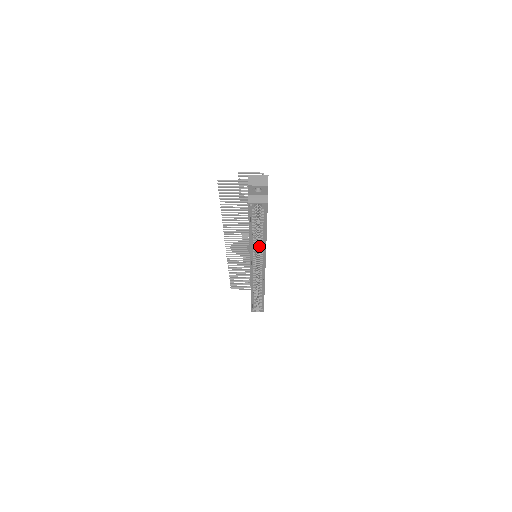
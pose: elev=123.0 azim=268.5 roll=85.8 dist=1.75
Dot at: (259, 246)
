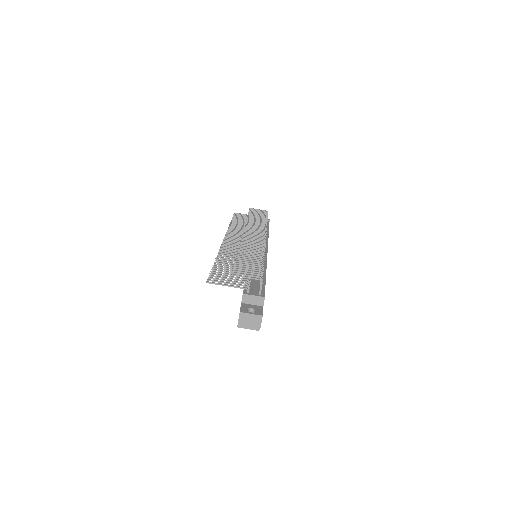
Dot at: occluded
